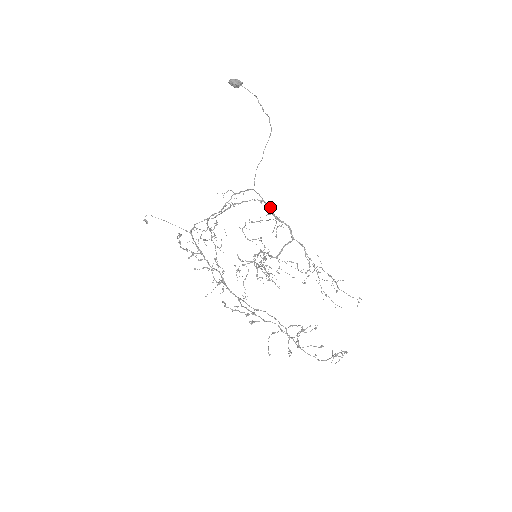
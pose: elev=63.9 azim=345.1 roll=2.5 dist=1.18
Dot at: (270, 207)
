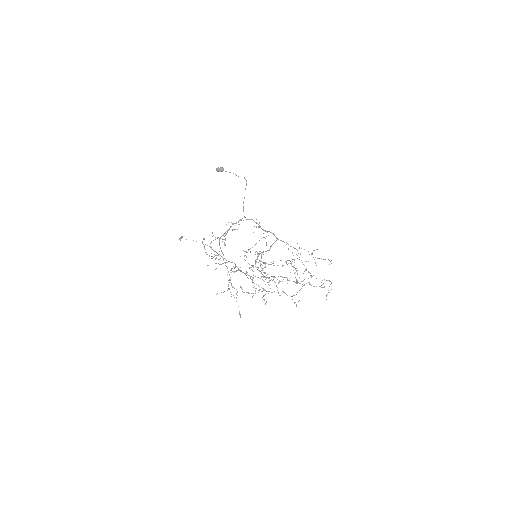
Dot at: (257, 223)
